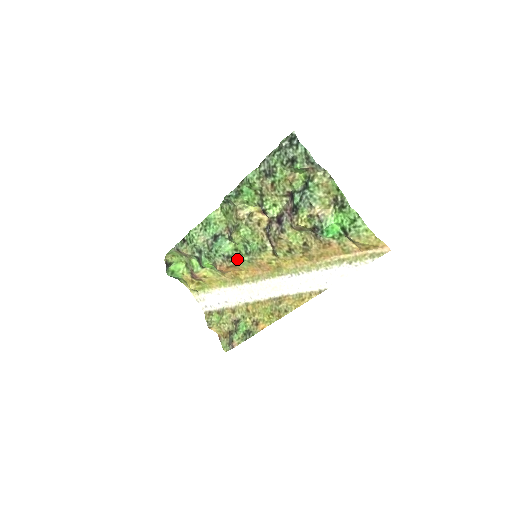
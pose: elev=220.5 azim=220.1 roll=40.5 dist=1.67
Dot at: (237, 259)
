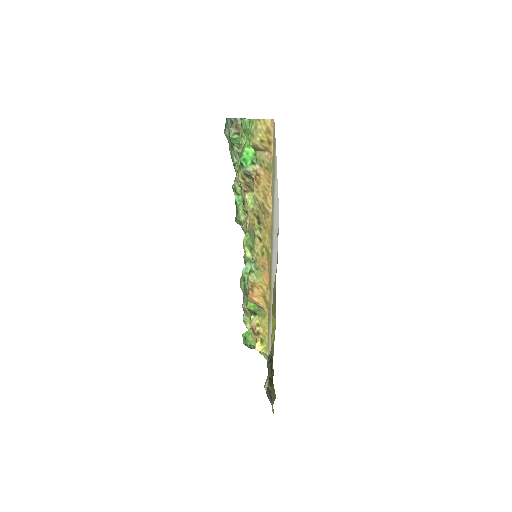
Dot at: (249, 272)
